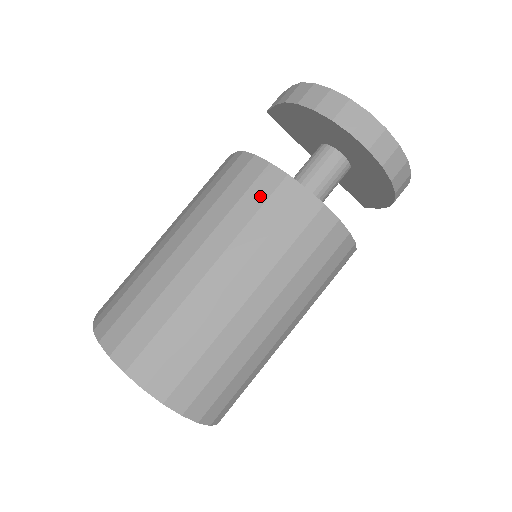
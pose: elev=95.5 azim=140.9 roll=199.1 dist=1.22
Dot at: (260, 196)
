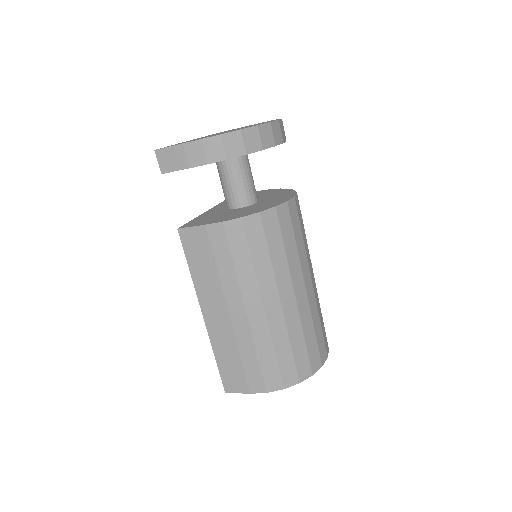
Dot at: (276, 234)
